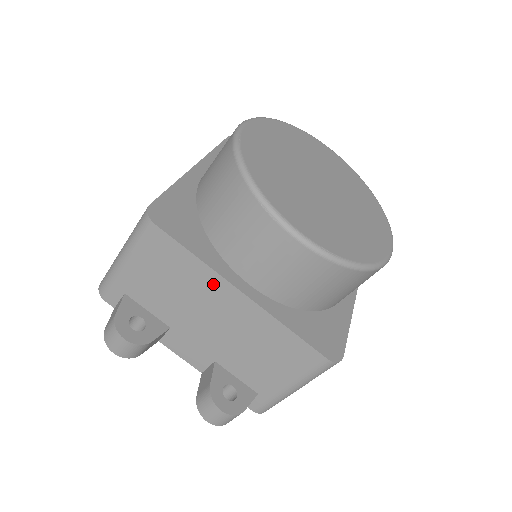
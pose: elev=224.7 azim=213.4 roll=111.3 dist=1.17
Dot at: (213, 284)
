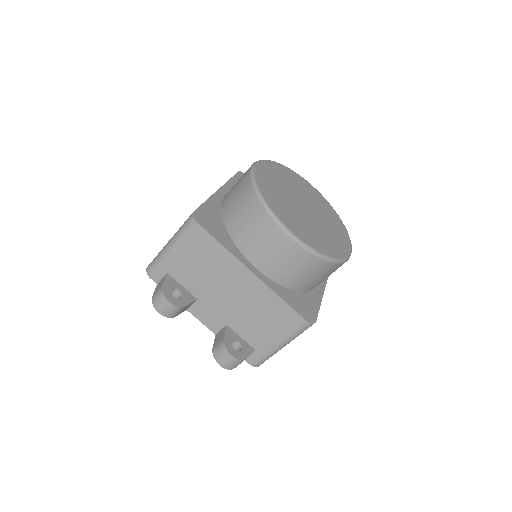
Dot at: (233, 266)
